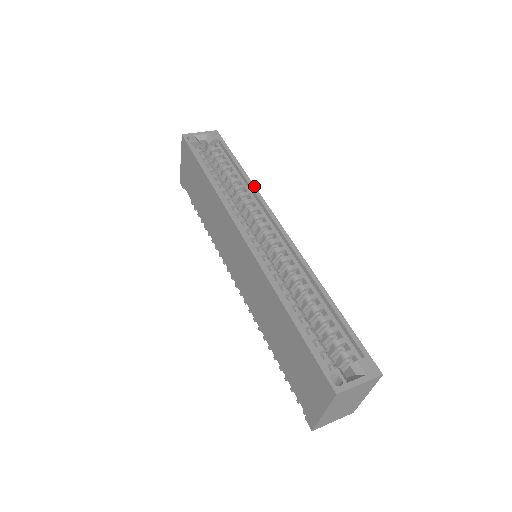
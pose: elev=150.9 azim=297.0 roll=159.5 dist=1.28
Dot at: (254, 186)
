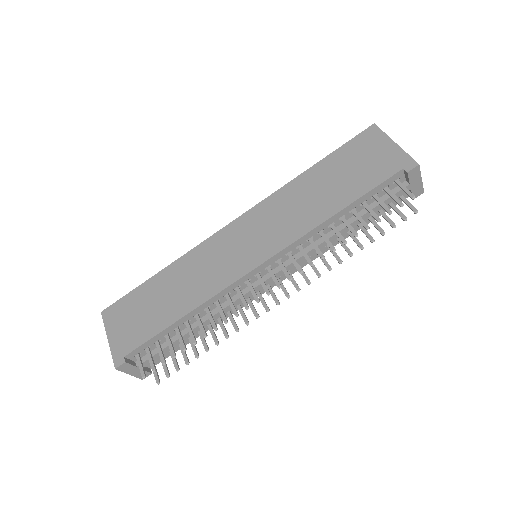
Dot at: occluded
